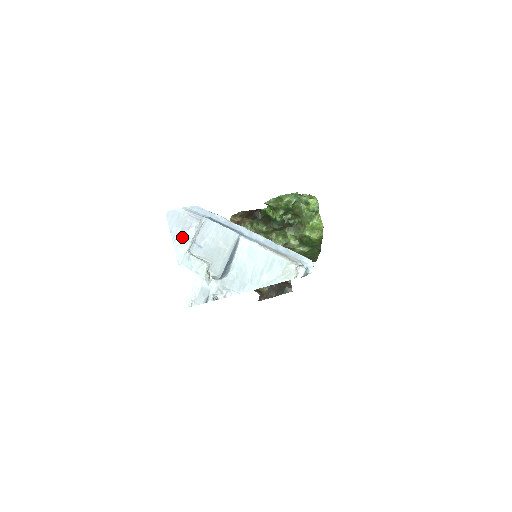
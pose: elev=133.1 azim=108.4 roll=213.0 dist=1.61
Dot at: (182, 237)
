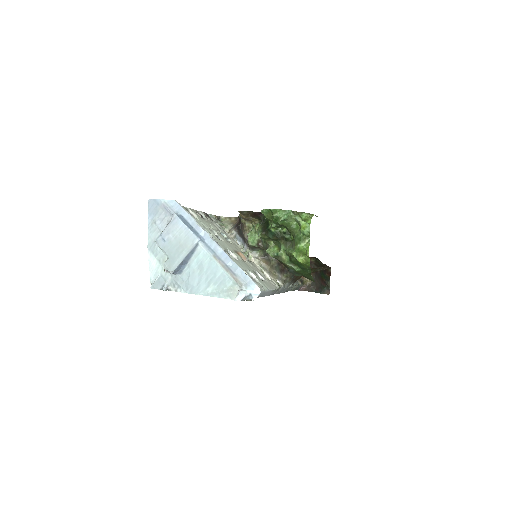
Dot at: (156, 226)
